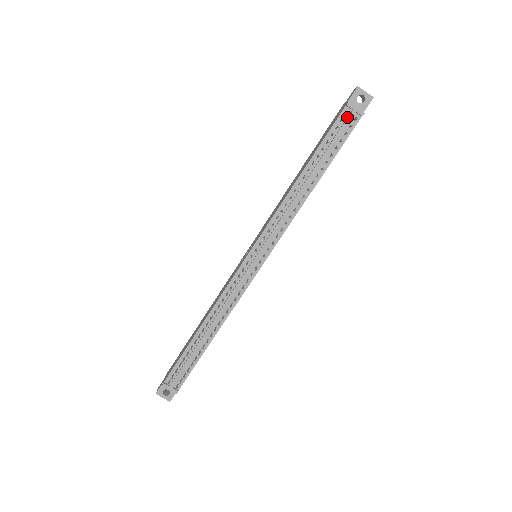
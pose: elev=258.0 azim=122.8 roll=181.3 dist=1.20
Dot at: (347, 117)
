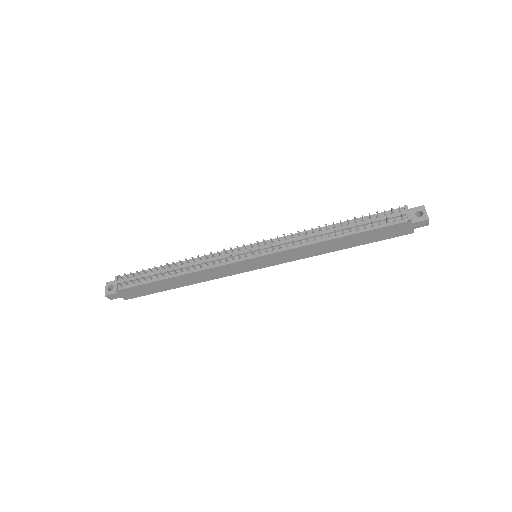
Dot at: (398, 214)
